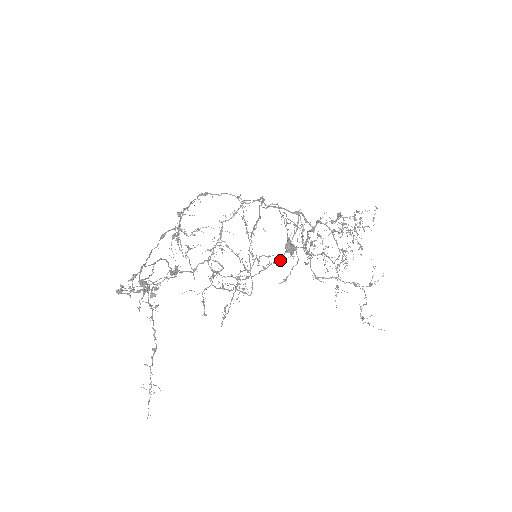
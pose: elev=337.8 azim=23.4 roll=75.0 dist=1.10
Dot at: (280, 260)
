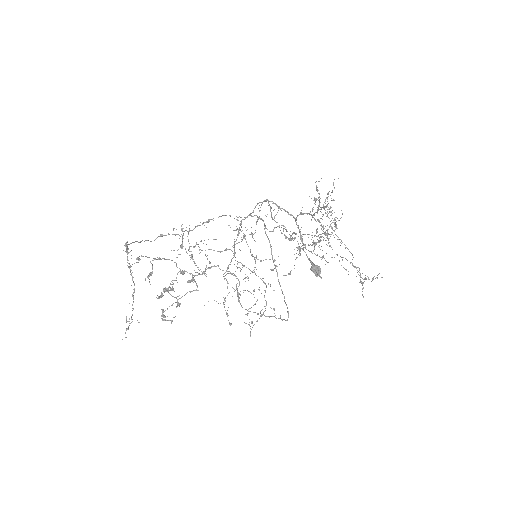
Dot at: (254, 233)
